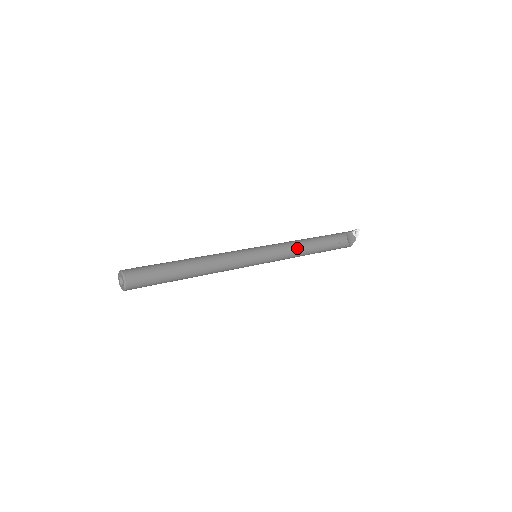
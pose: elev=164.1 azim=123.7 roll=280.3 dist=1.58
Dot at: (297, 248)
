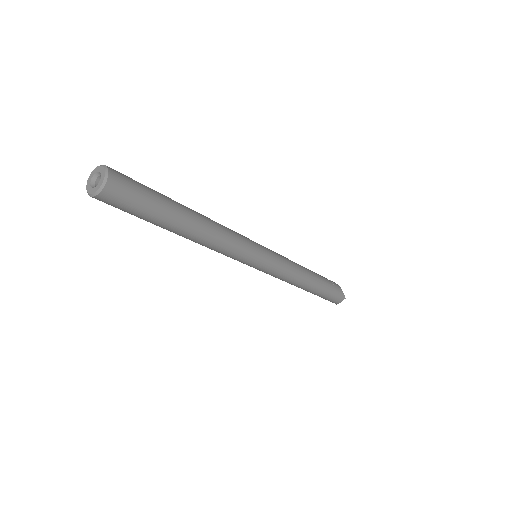
Dot at: (294, 262)
